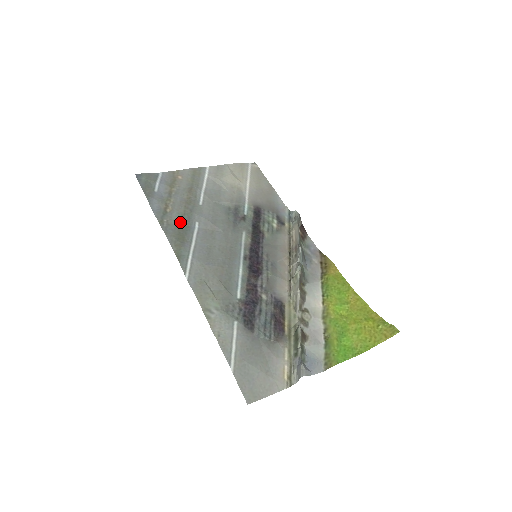
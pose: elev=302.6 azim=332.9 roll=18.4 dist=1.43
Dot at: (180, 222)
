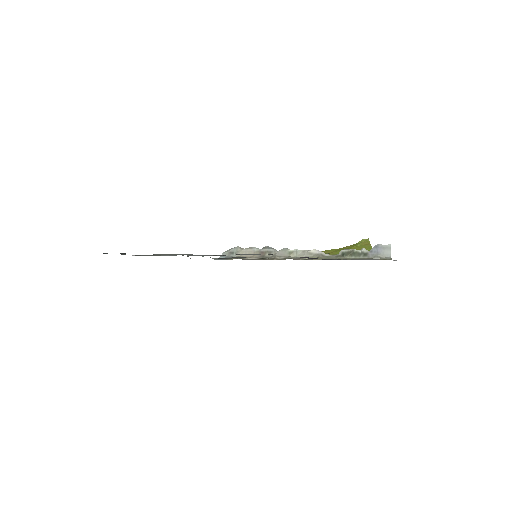
Dot at: occluded
